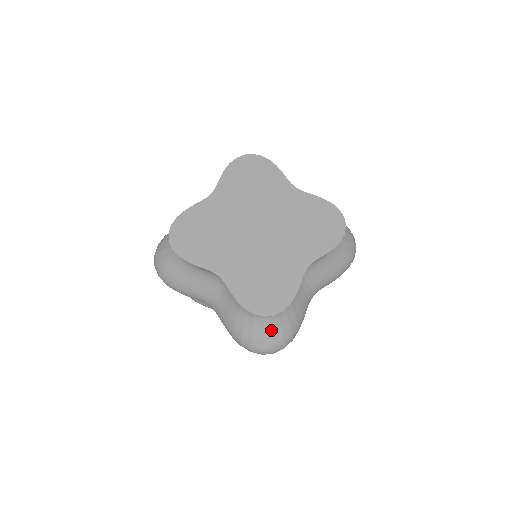
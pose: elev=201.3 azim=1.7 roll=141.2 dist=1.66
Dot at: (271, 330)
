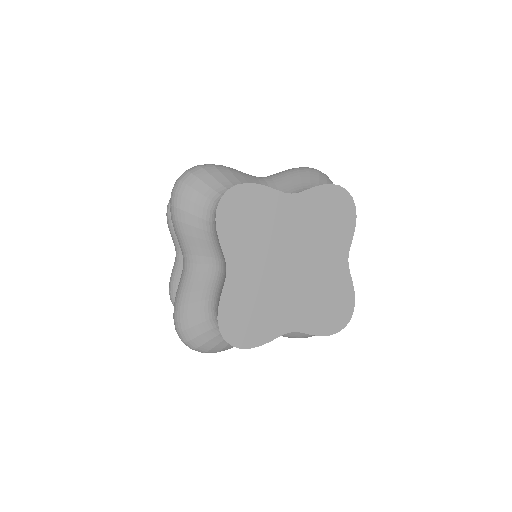
Dot at: occluded
